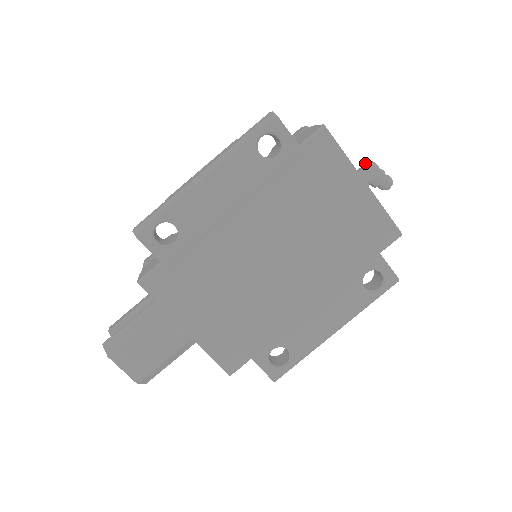
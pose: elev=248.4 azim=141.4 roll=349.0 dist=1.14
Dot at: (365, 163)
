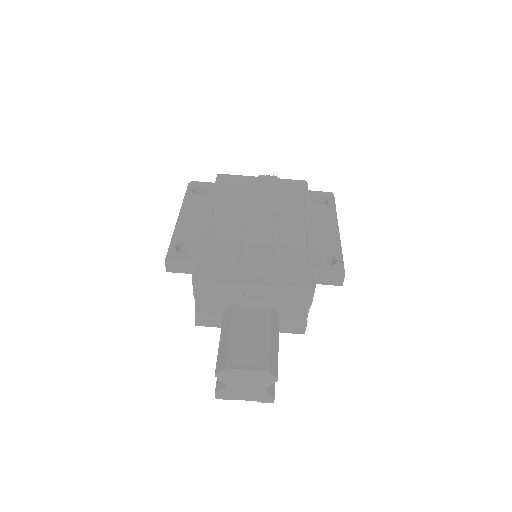
Dot at: occluded
